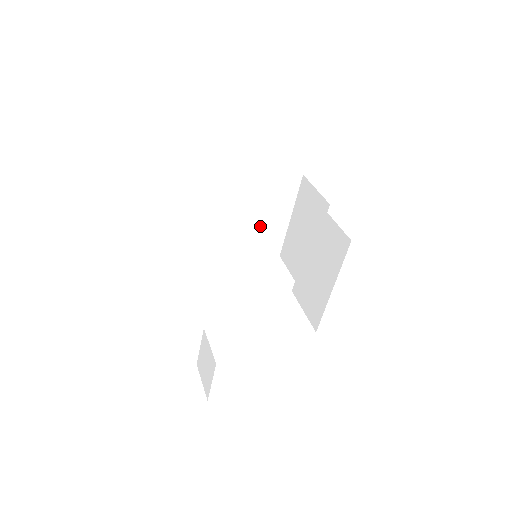
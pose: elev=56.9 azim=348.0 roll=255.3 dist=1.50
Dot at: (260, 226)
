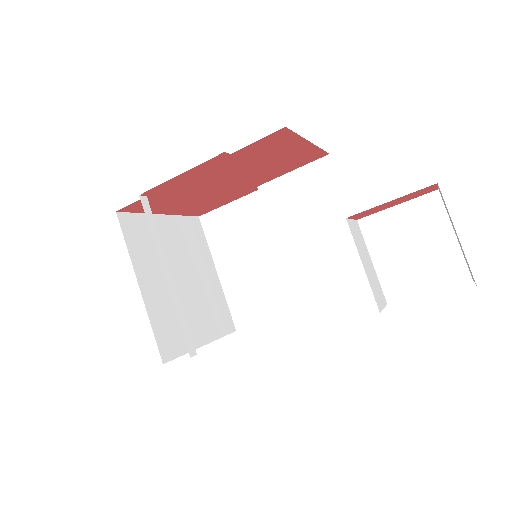
Dot at: (200, 291)
